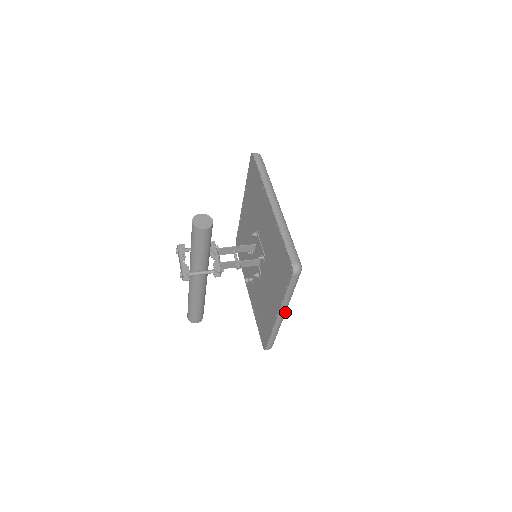
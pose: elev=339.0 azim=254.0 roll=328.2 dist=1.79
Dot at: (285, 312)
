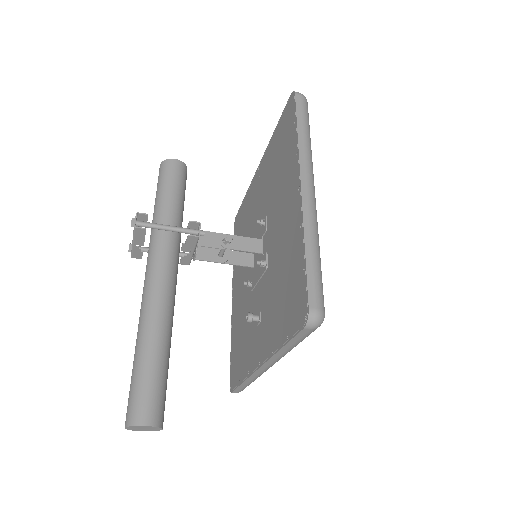
Dot at: (313, 186)
